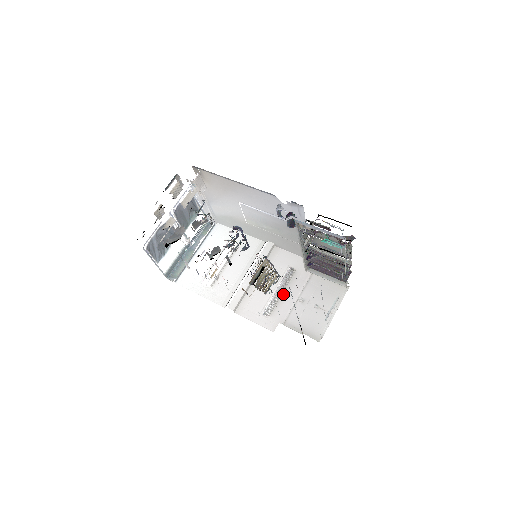
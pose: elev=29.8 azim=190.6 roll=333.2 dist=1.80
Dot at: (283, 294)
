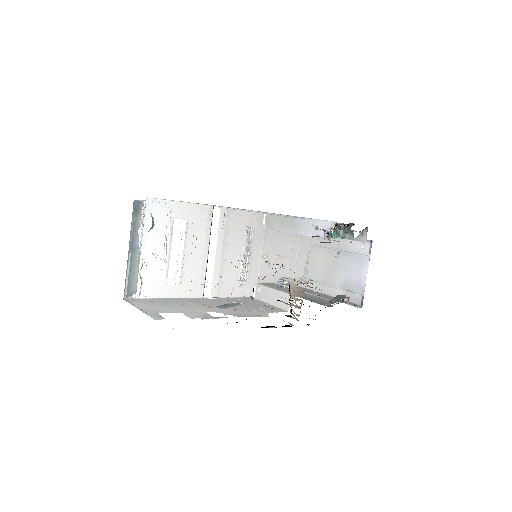
Dot at: (249, 258)
